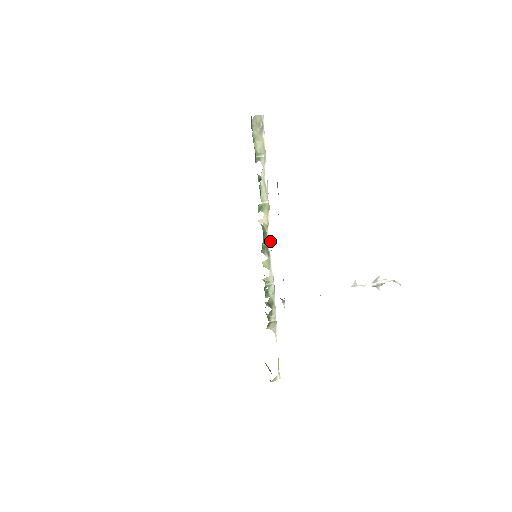
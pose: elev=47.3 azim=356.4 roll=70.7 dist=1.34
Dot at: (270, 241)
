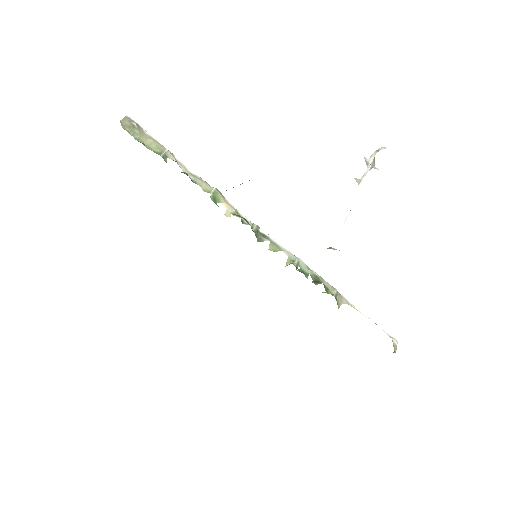
Dot at: (254, 224)
